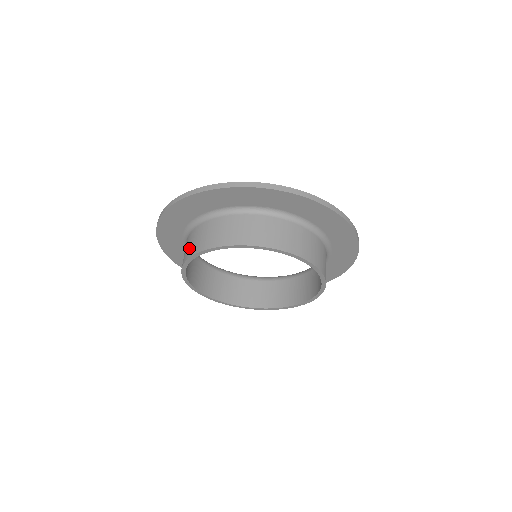
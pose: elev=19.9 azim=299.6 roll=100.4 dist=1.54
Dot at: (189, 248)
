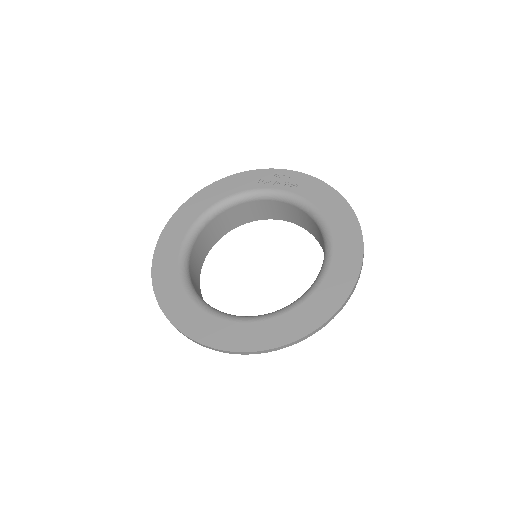
Dot at: occluded
